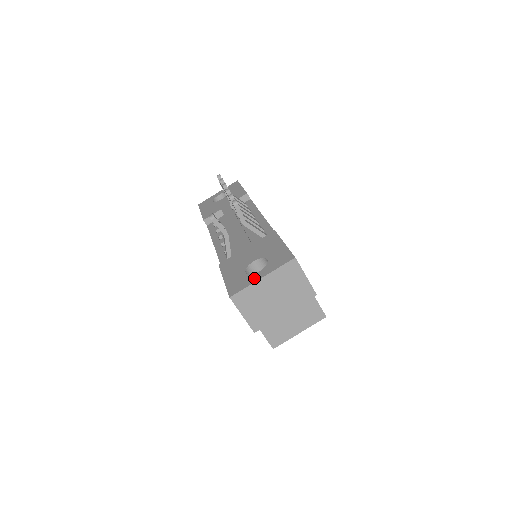
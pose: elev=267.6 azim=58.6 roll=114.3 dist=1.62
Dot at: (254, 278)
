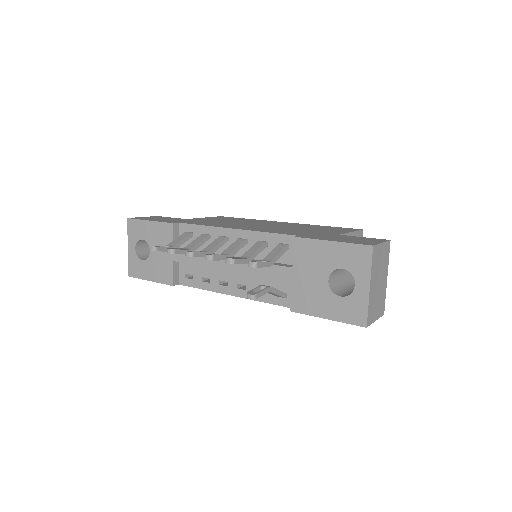
Dot at: (362, 294)
